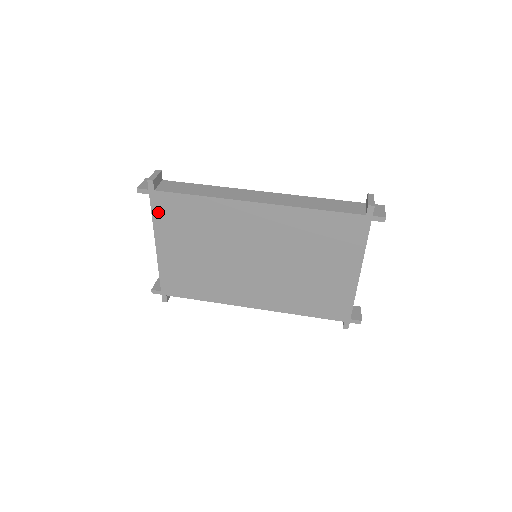
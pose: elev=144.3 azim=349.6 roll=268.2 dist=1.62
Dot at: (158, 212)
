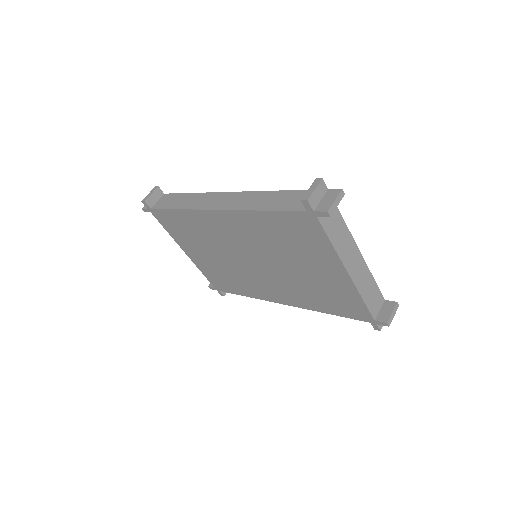
Dot at: (166, 225)
